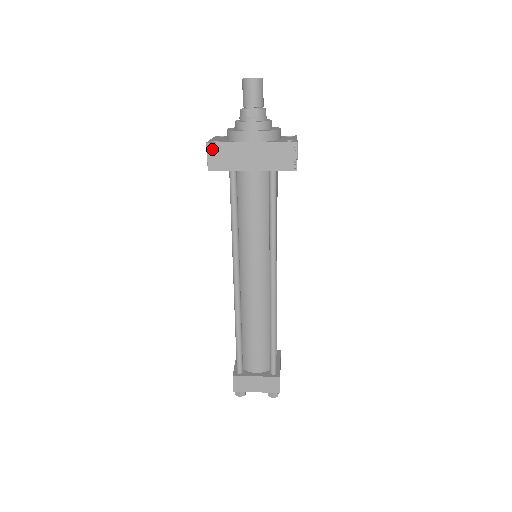
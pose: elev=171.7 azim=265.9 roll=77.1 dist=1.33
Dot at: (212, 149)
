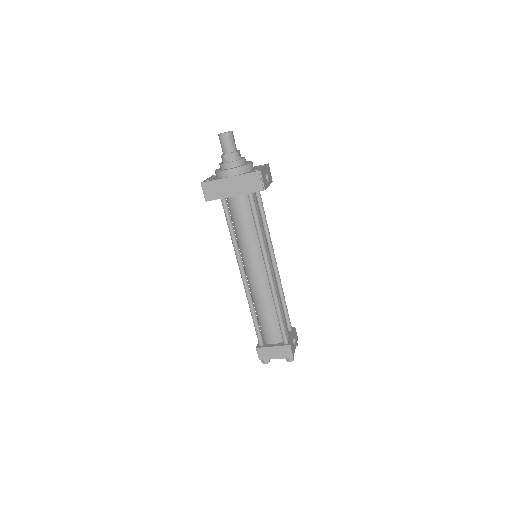
Dot at: (205, 186)
